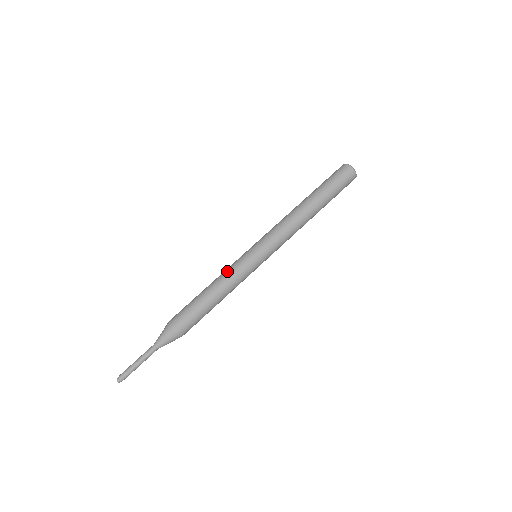
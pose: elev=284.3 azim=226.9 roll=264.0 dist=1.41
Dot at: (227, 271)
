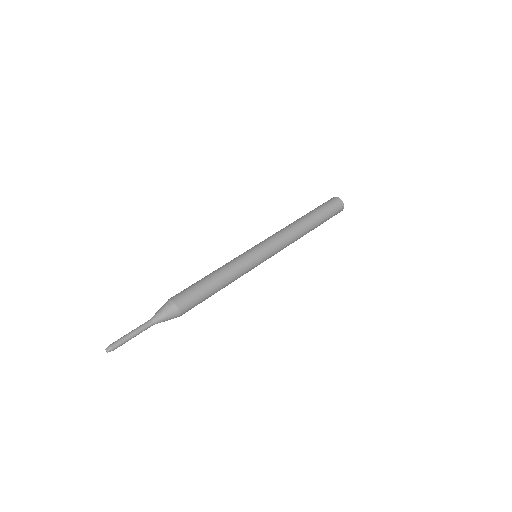
Dot at: occluded
